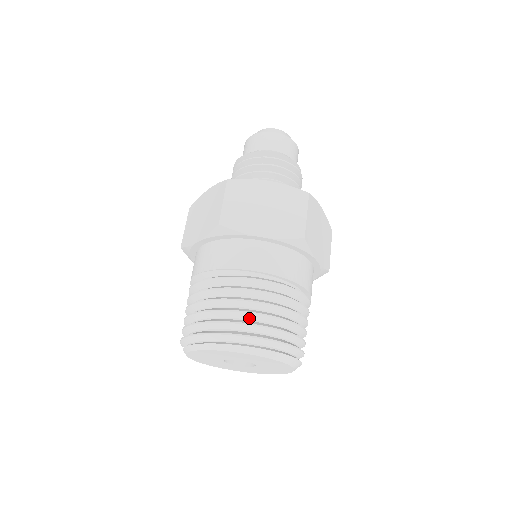
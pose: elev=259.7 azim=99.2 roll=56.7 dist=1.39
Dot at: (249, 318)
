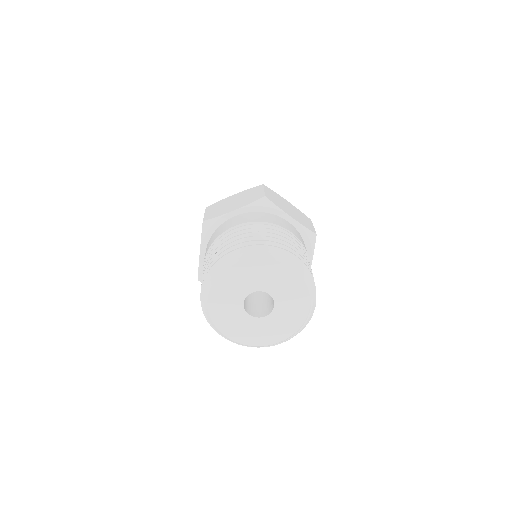
Dot at: occluded
